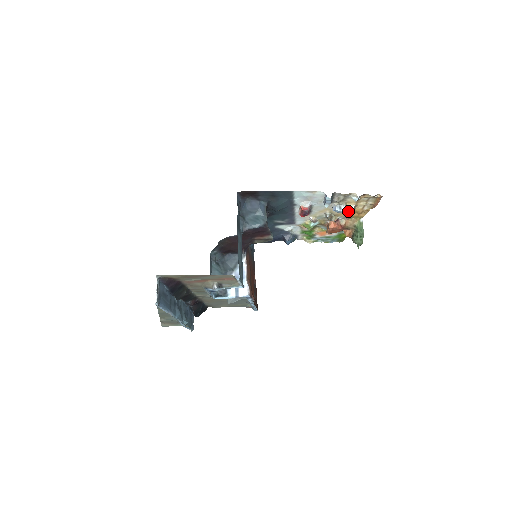
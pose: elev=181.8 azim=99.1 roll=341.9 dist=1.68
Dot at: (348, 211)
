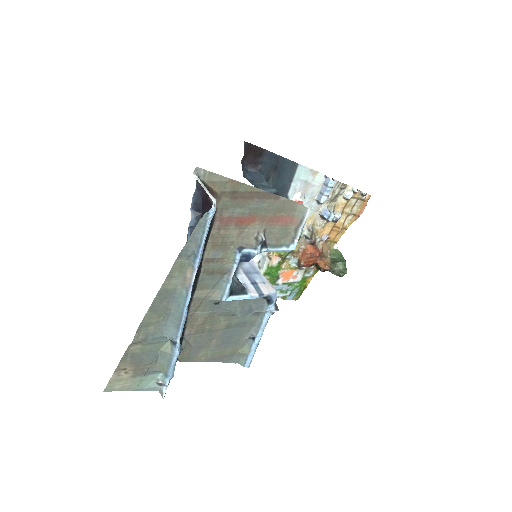
Dot at: (329, 226)
